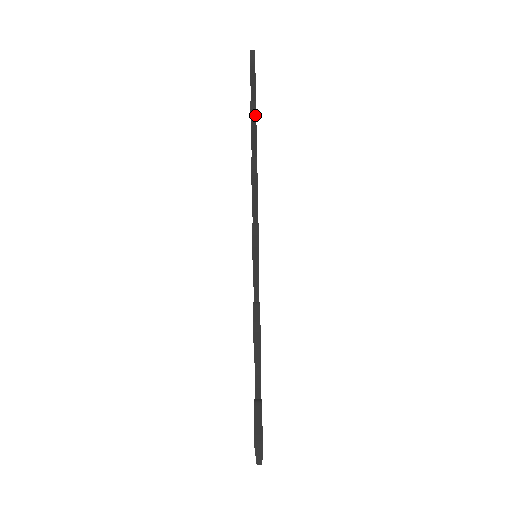
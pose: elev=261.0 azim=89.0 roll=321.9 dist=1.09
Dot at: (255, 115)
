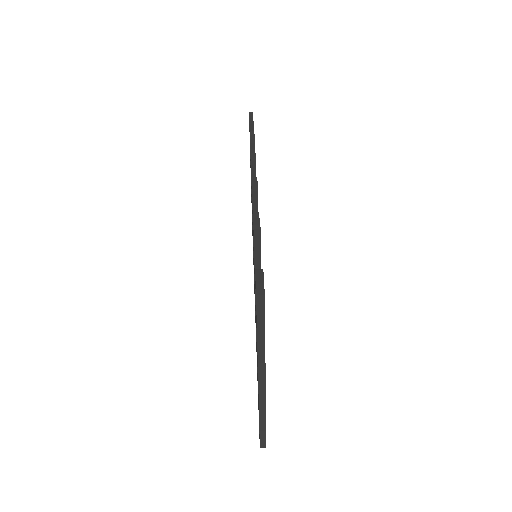
Dot at: (254, 138)
